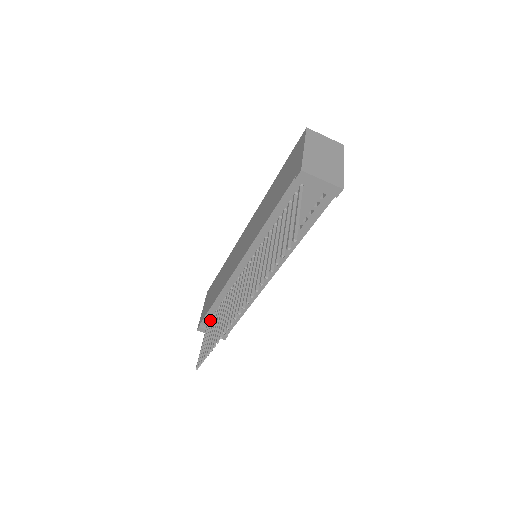
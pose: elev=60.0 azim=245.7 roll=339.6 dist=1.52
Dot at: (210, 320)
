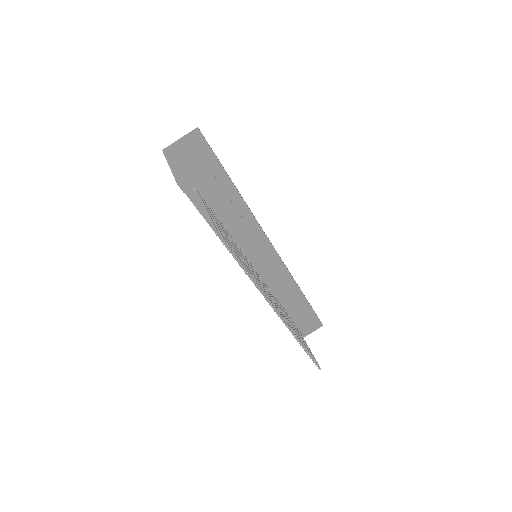
Dot at: occluded
